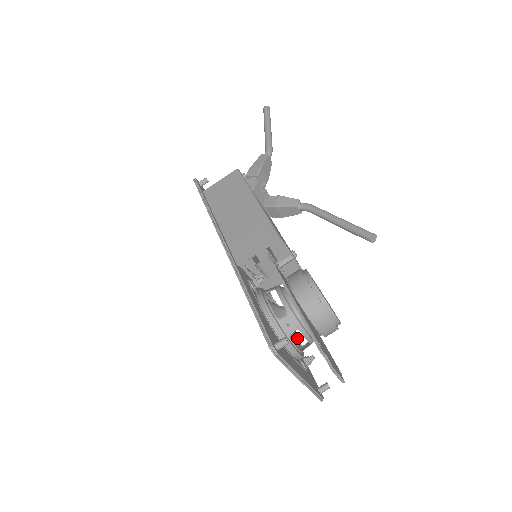
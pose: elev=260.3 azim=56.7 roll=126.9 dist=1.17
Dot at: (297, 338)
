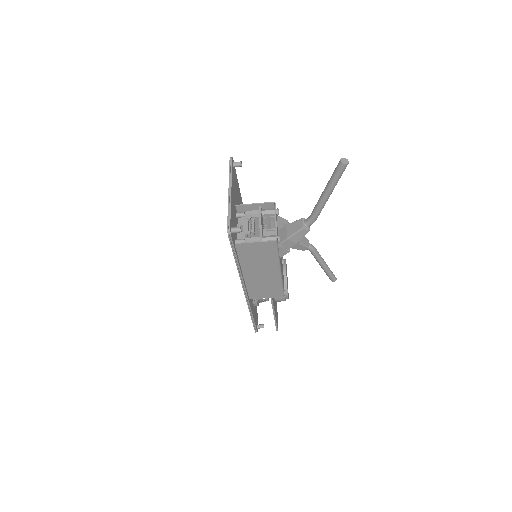
Dot at: occluded
